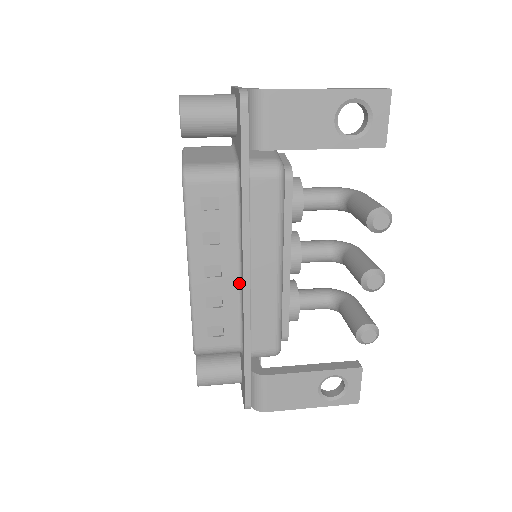
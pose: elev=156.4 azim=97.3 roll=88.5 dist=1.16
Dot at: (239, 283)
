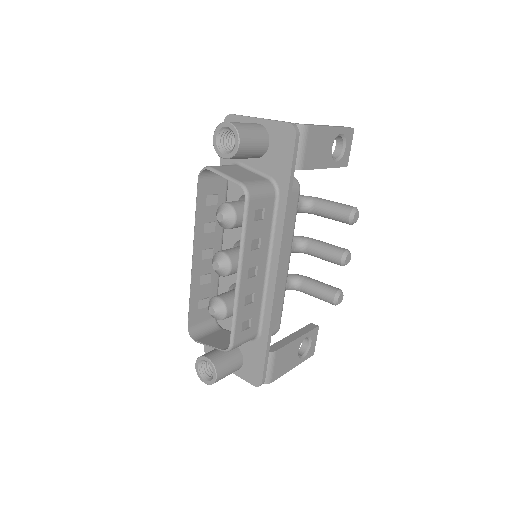
Dot at: (265, 279)
